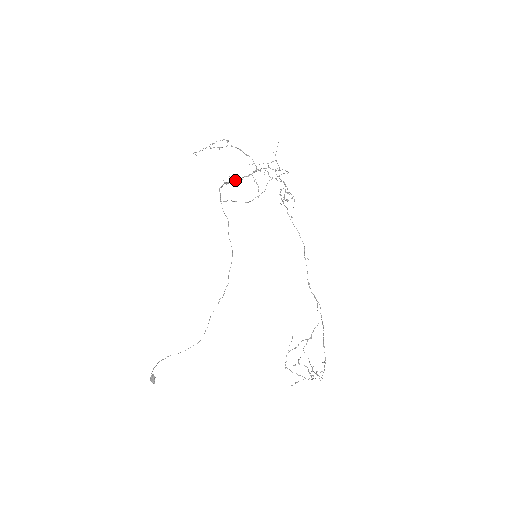
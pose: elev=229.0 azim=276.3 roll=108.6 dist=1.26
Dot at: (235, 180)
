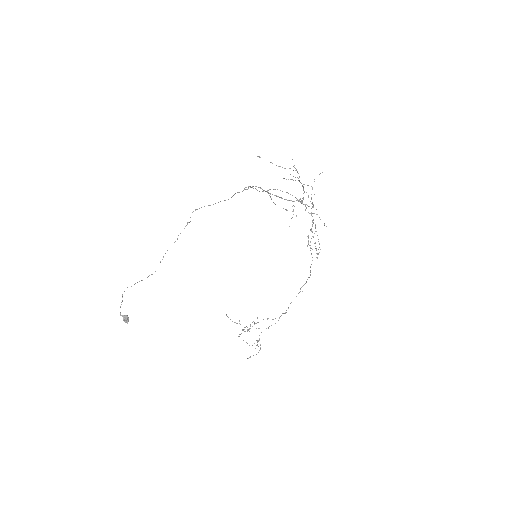
Dot at: (277, 196)
